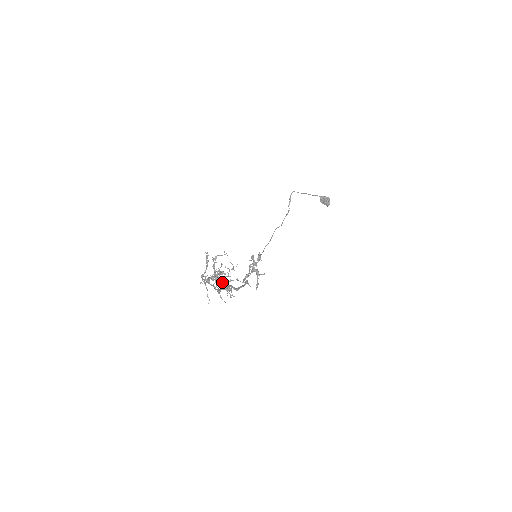
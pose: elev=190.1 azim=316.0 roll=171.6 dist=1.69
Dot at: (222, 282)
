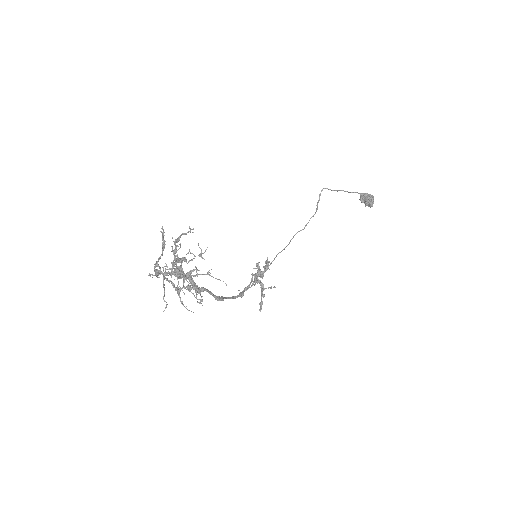
Dot at: (184, 276)
